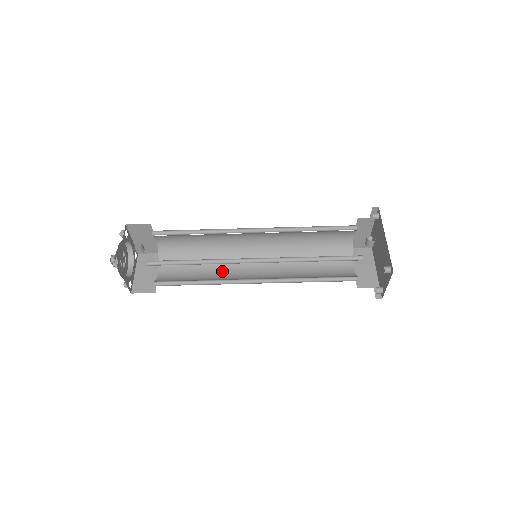
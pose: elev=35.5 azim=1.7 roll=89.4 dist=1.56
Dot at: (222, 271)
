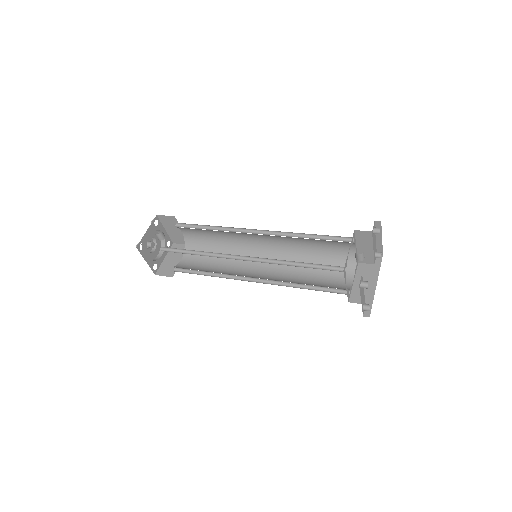
Dot at: (231, 267)
